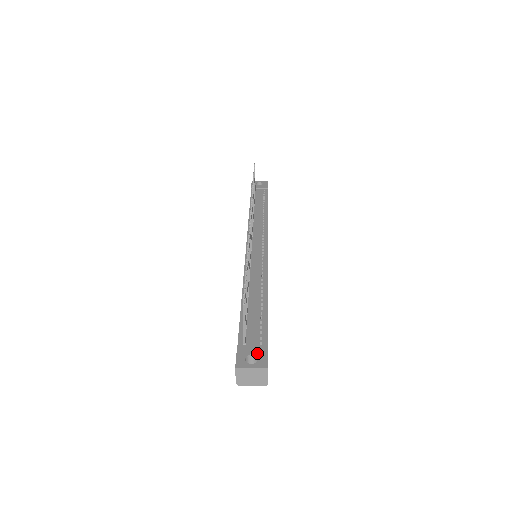
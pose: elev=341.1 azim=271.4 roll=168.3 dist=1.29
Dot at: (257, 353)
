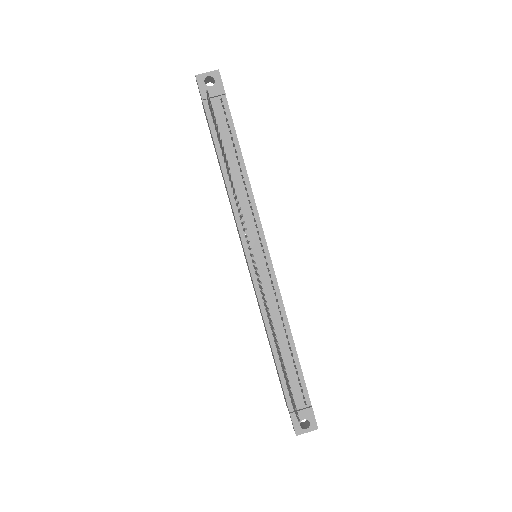
Dot at: (307, 418)
